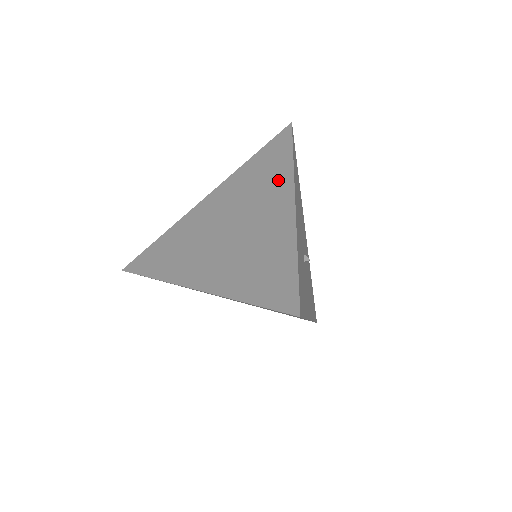
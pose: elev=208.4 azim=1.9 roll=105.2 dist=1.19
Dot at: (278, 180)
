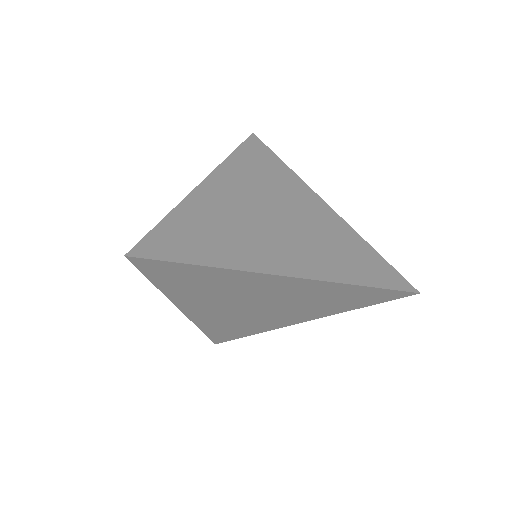
Dot at: (291, 182)
